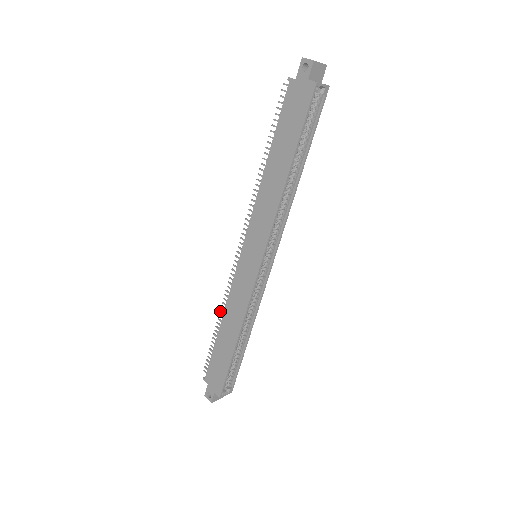
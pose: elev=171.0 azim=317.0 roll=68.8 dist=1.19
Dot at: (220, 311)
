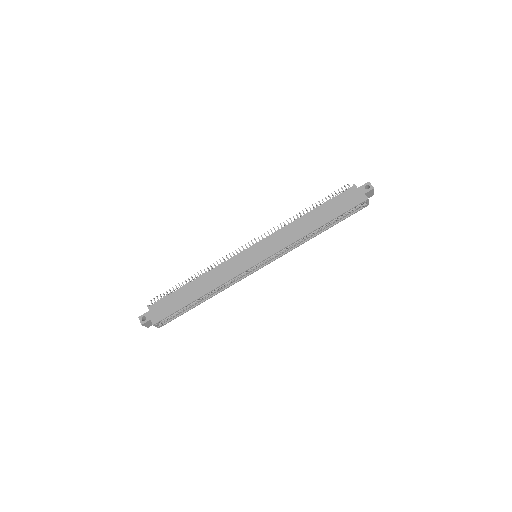
Dot at: (201, 271)
